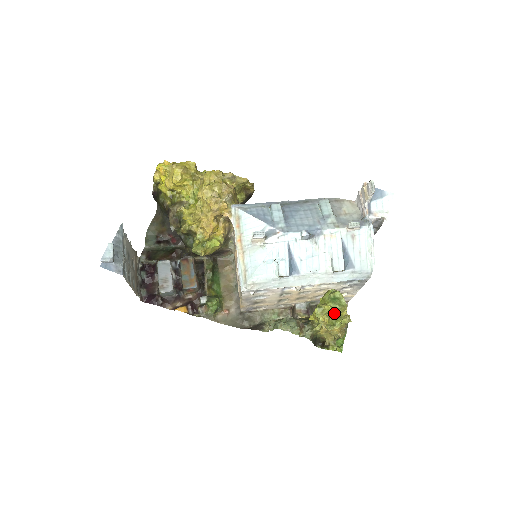
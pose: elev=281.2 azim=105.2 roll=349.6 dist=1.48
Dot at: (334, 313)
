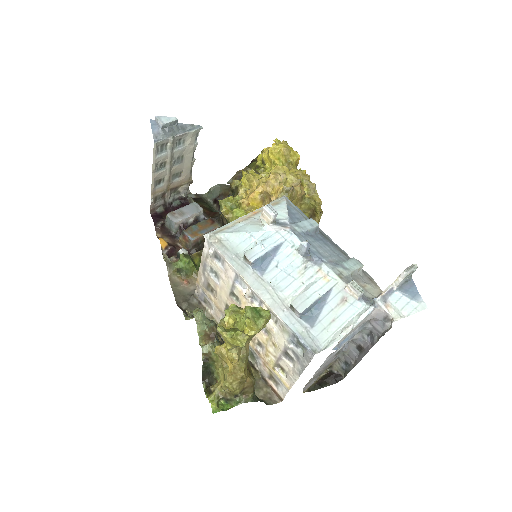
Dot at: (241, 322)
